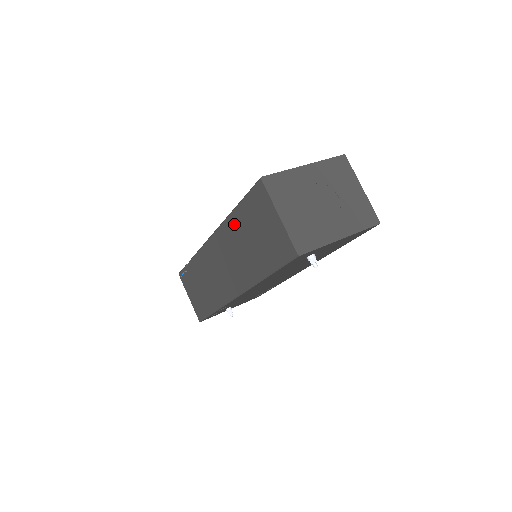
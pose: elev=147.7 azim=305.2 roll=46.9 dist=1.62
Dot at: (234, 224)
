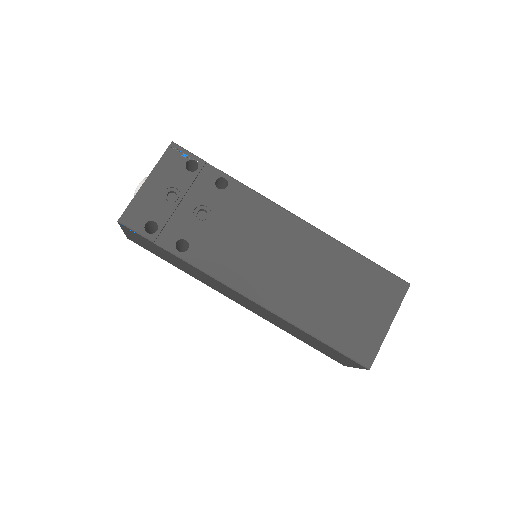
Dot at: occluded
